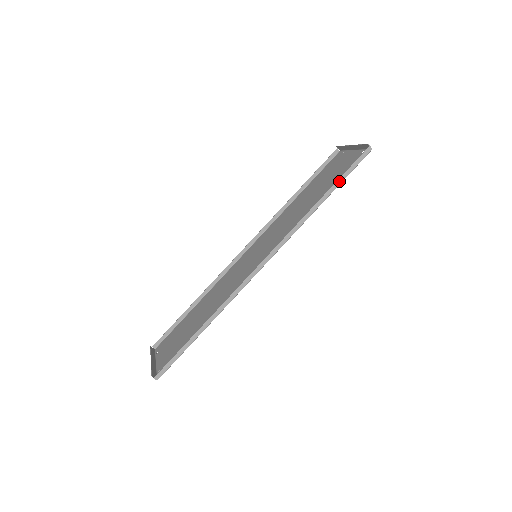
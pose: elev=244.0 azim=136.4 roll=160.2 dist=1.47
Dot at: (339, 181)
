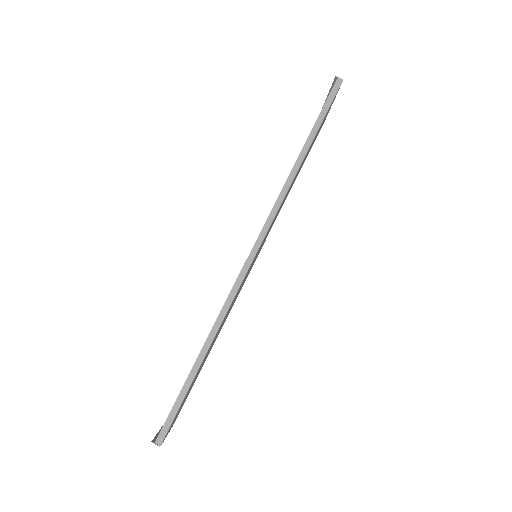
Dot at: (316, 125)
